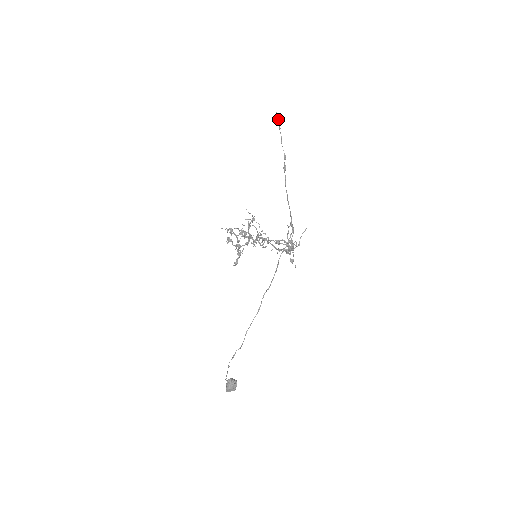
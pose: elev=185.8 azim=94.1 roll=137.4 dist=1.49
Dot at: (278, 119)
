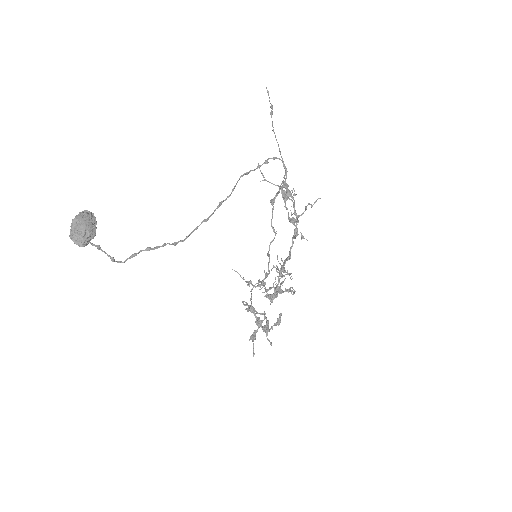
Dot at: (268, 91)
